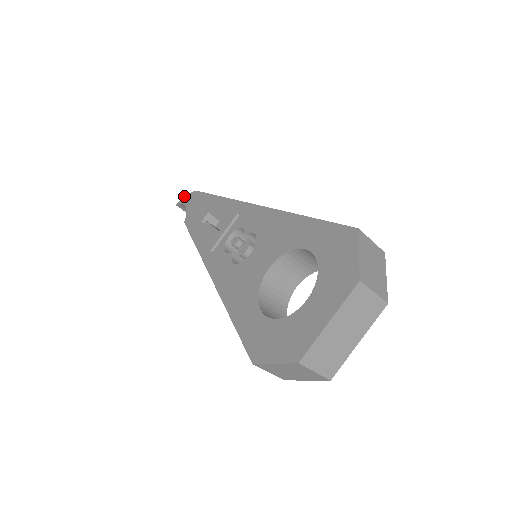
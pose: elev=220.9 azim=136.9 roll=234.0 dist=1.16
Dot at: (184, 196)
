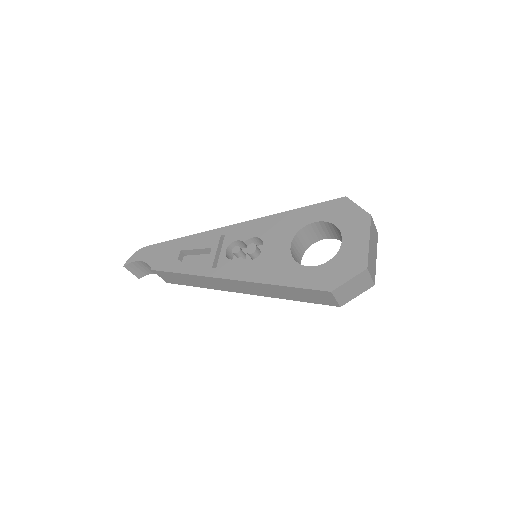
Dot at: occluded
